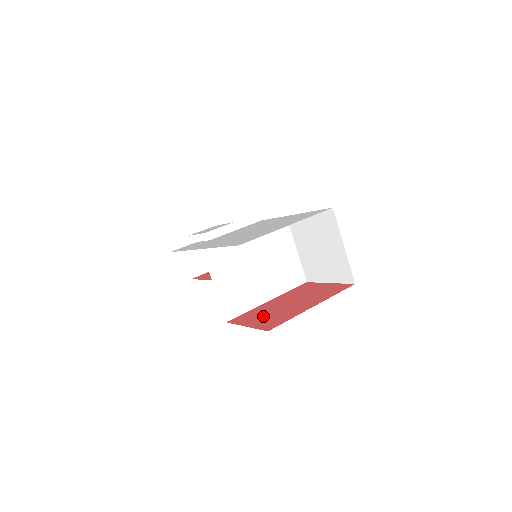
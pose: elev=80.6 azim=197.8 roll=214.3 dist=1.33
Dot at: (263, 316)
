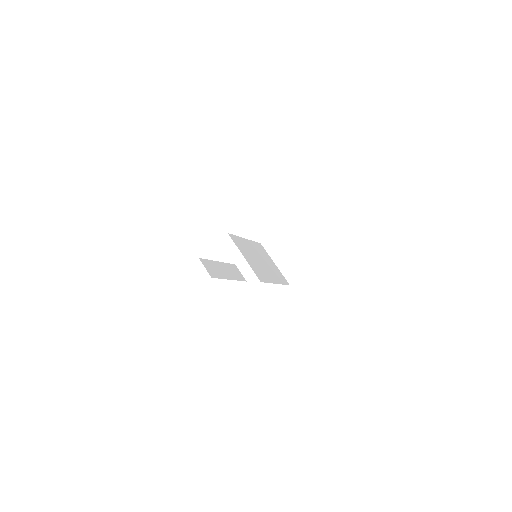
Dot at: occluded
